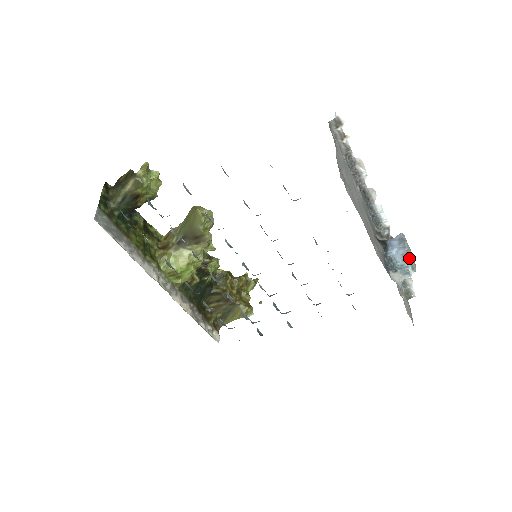
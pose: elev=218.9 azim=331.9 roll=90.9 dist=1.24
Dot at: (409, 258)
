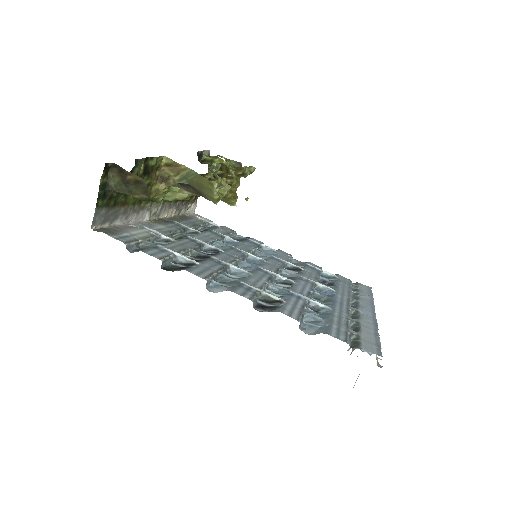
Dot at: occluded
